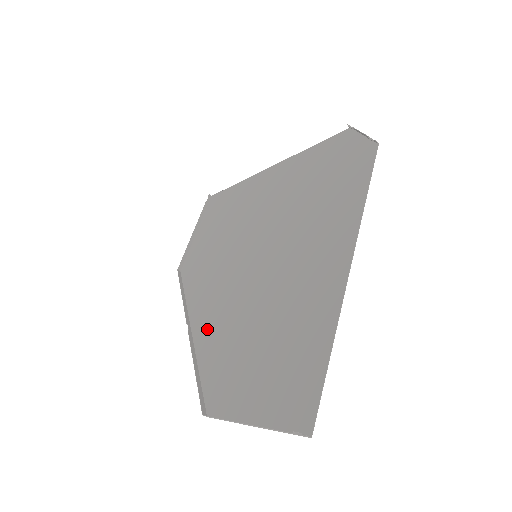
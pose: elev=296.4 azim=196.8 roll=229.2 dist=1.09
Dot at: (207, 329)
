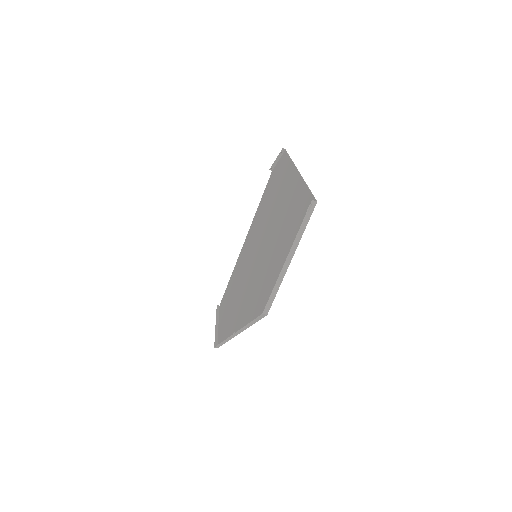
Dot at: (246, 313)
